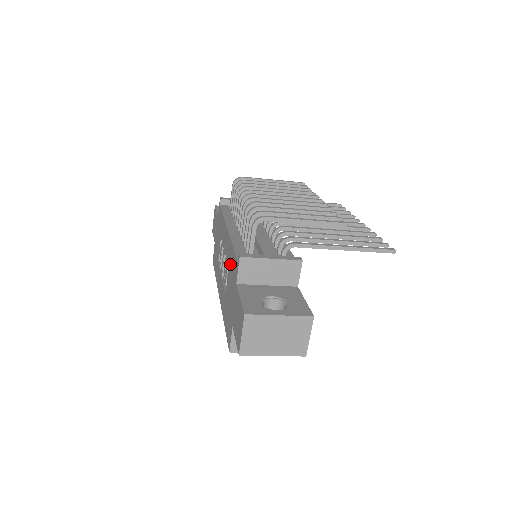
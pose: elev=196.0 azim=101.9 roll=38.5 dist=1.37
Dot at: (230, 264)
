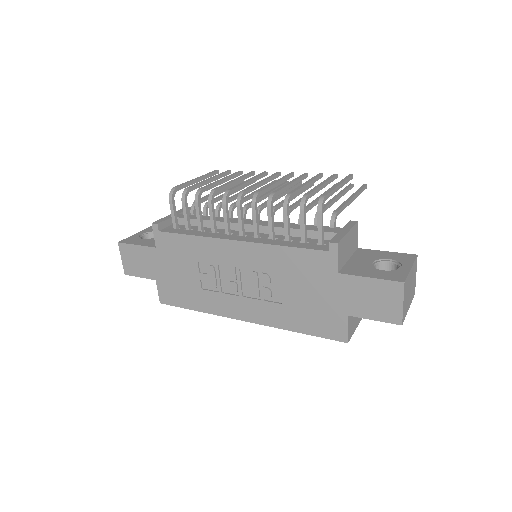
Dot at: (287, 267)
